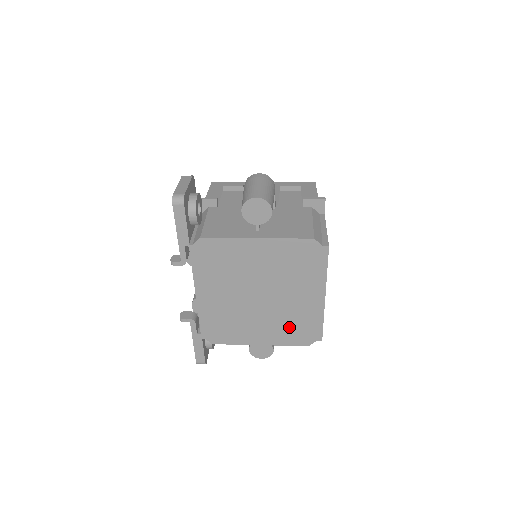
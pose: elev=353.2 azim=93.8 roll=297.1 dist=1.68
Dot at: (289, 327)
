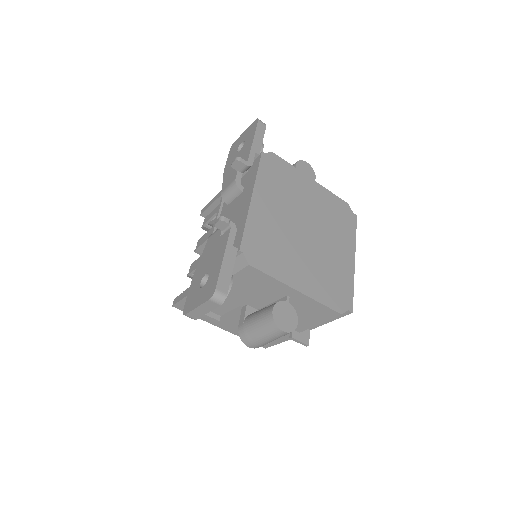
Dot at: (326, 280)
